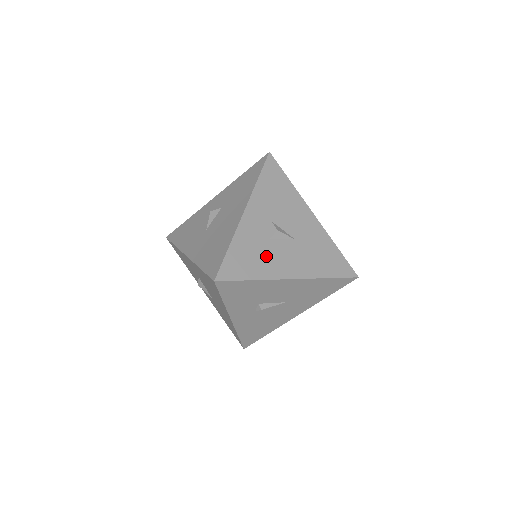
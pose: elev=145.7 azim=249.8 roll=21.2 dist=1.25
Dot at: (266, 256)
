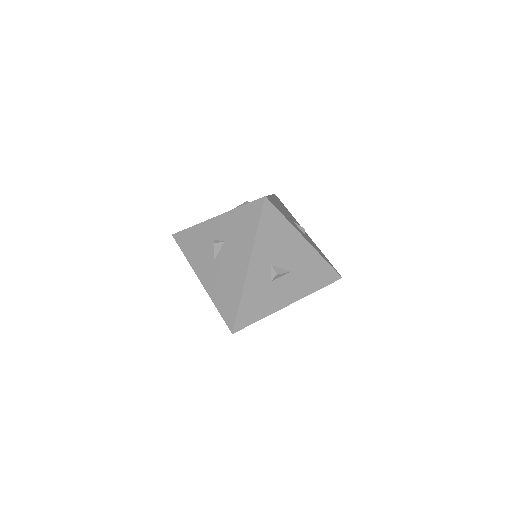
Dot at: (269, 297)
